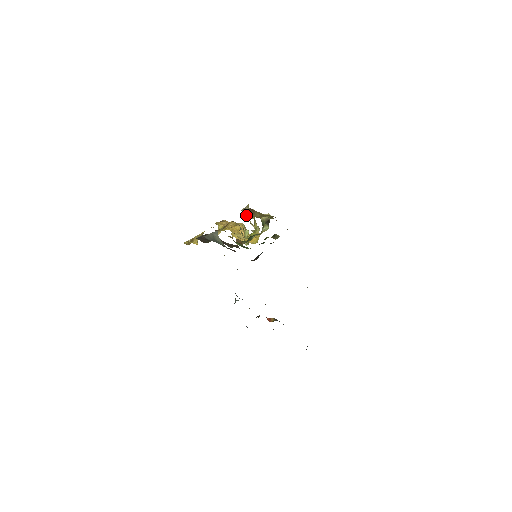
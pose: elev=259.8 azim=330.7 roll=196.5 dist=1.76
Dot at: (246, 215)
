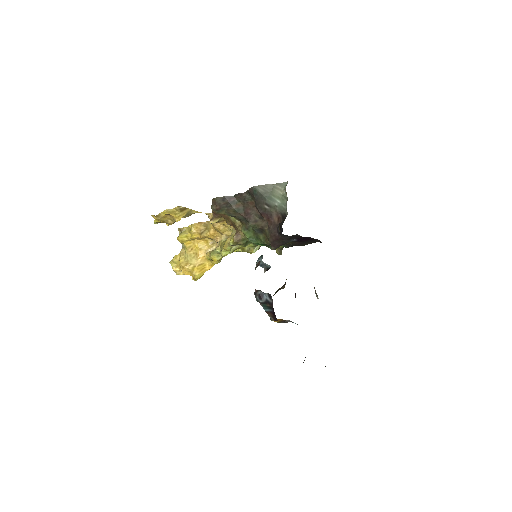
Dot at: occluded
